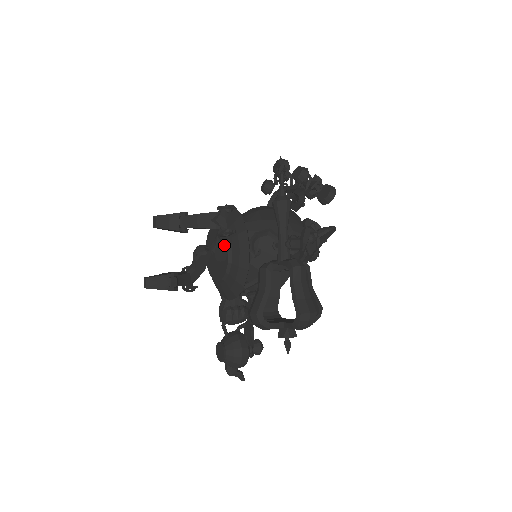
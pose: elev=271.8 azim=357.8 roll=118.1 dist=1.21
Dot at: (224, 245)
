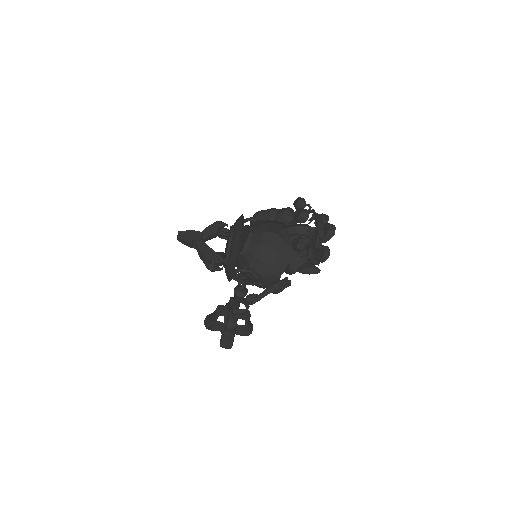
Dot at: occluded
